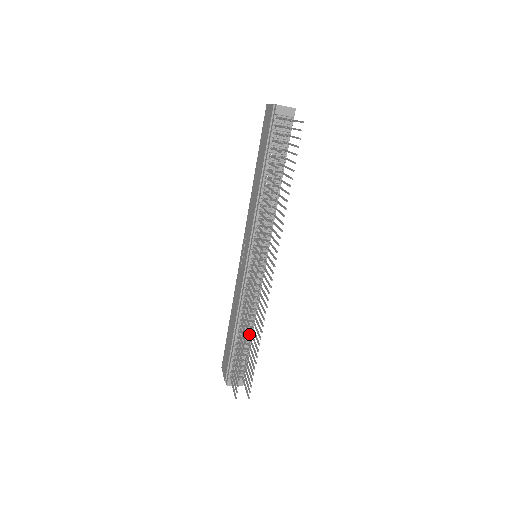
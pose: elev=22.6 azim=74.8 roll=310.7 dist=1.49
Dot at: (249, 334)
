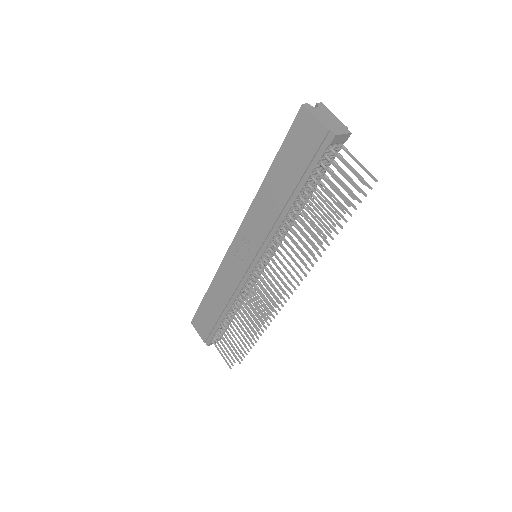
Dot at: (236, 311)
